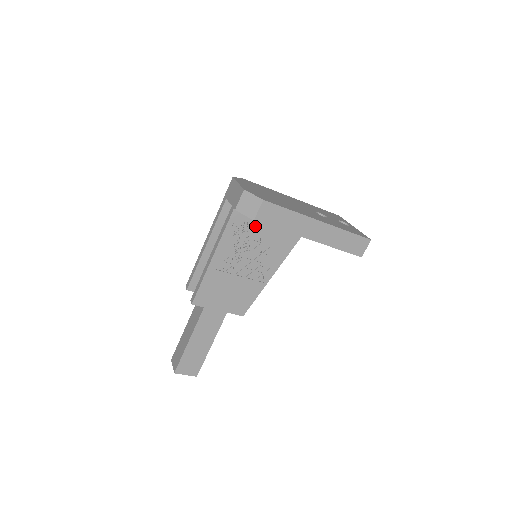
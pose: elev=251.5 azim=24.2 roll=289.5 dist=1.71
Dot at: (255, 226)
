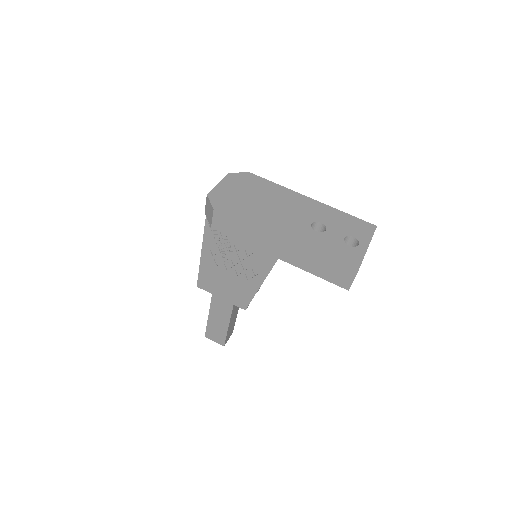
Dot at: occluded
